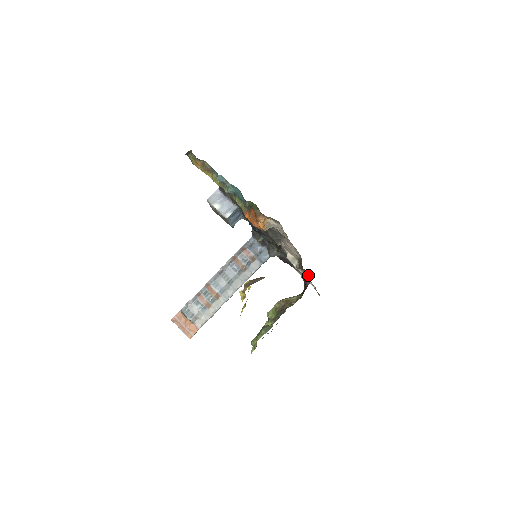
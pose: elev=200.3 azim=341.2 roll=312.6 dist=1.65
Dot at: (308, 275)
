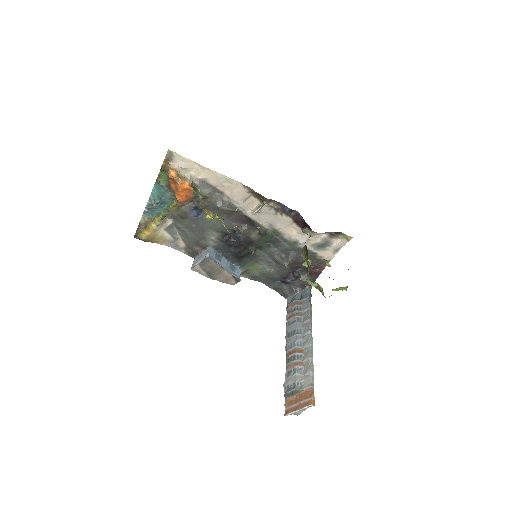
Dot at: (285, 206)
